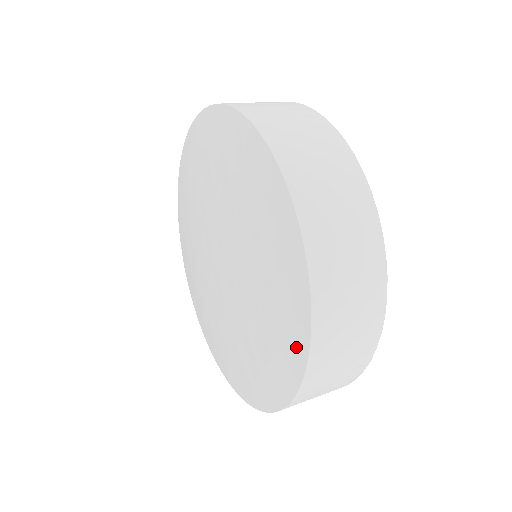
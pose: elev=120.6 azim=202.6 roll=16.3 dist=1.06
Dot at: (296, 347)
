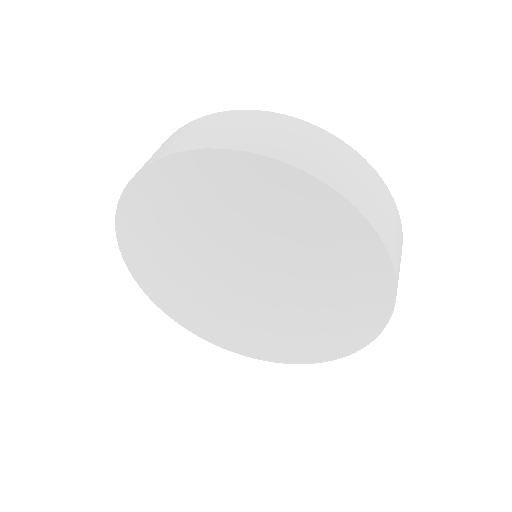
Dot at: (370, 253)
